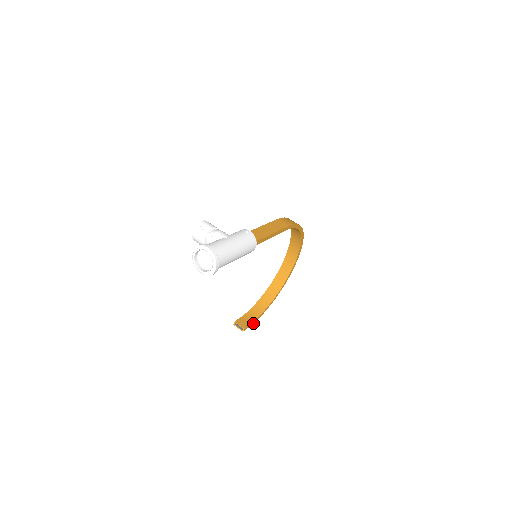
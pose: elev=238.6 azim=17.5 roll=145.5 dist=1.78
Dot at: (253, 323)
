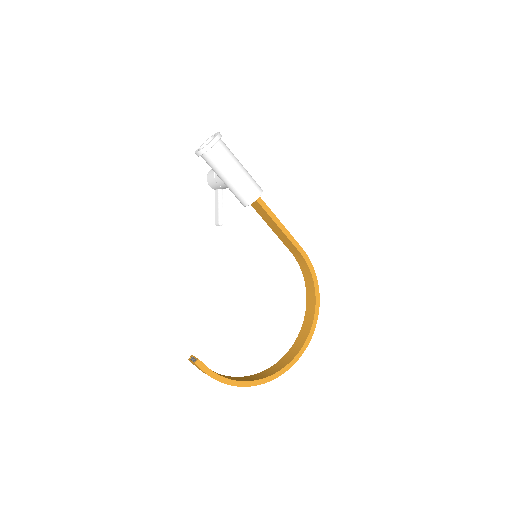
Dot at: (213, 378)
